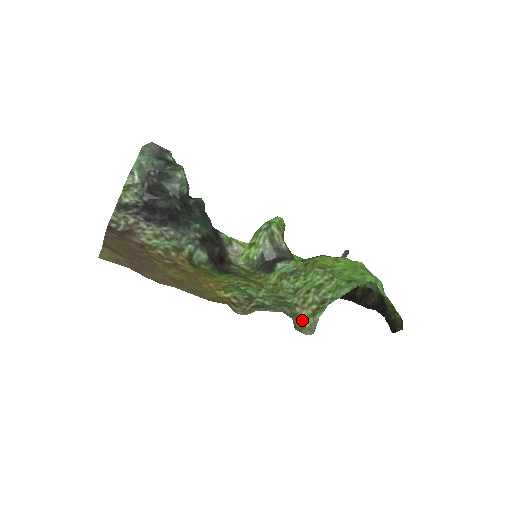
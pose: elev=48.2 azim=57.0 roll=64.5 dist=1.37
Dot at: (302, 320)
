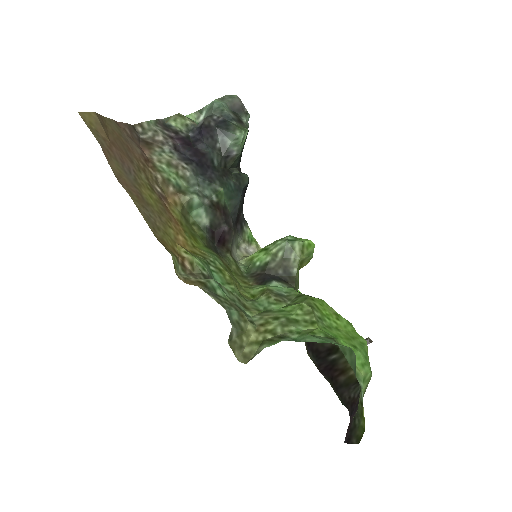
Dot at: (245, 341)
